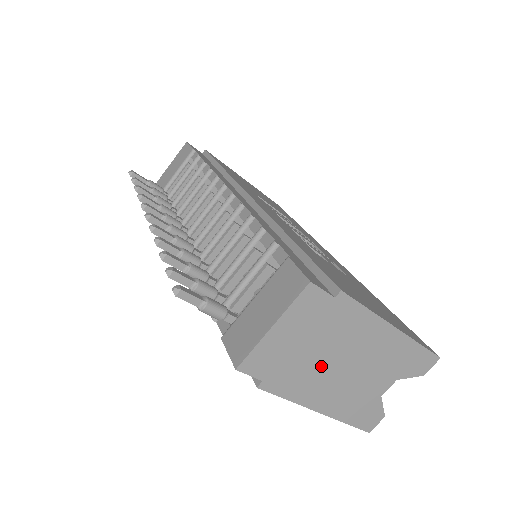
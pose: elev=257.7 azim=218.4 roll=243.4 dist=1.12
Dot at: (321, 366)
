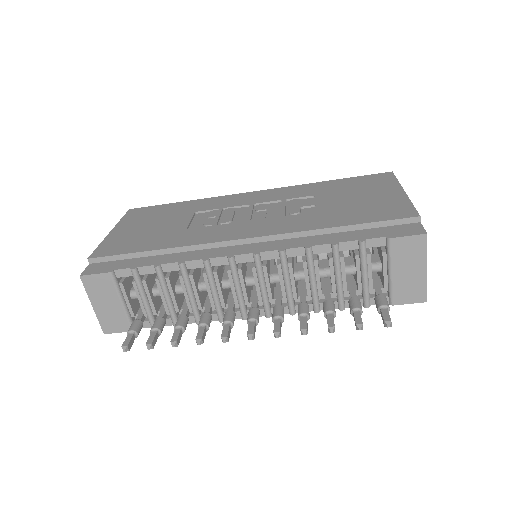
Dot at: occluded
